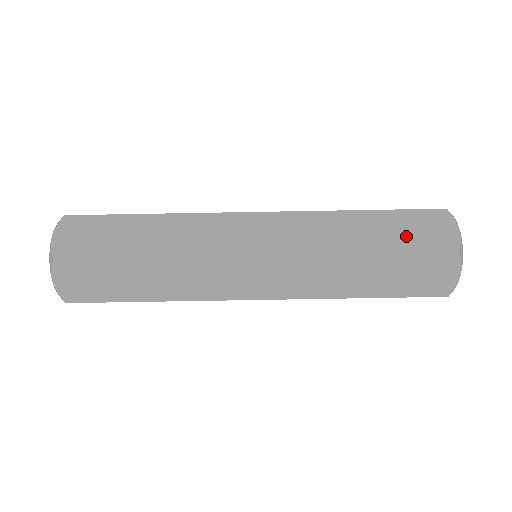
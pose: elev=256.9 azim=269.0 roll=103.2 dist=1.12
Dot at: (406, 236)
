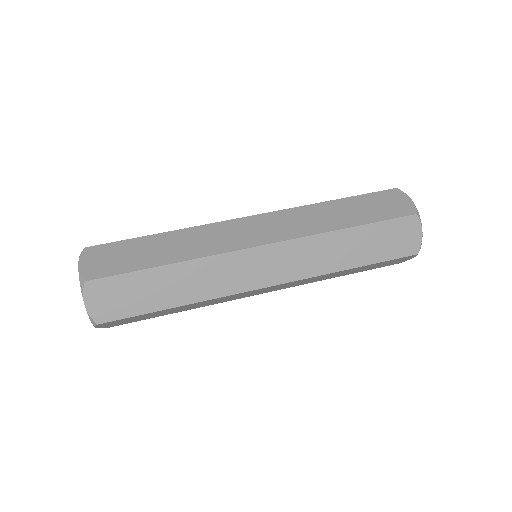
Dot at: (374, 211)
